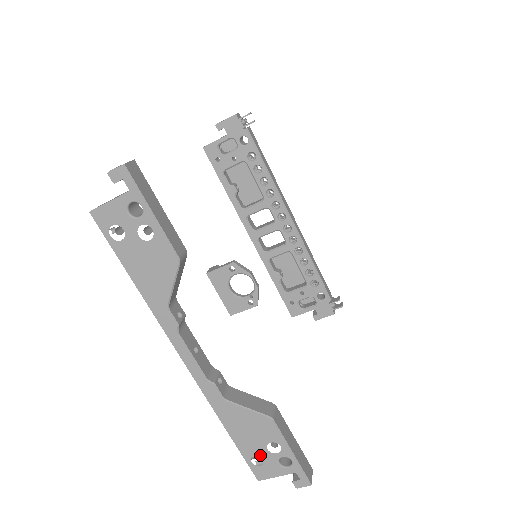
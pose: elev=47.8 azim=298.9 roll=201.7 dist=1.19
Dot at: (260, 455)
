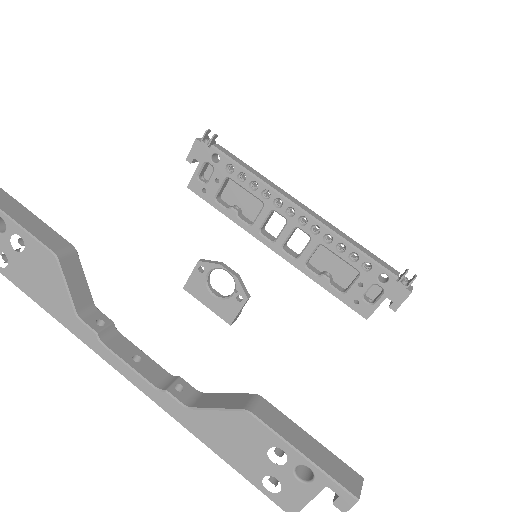
Dot at: (269, 474)
